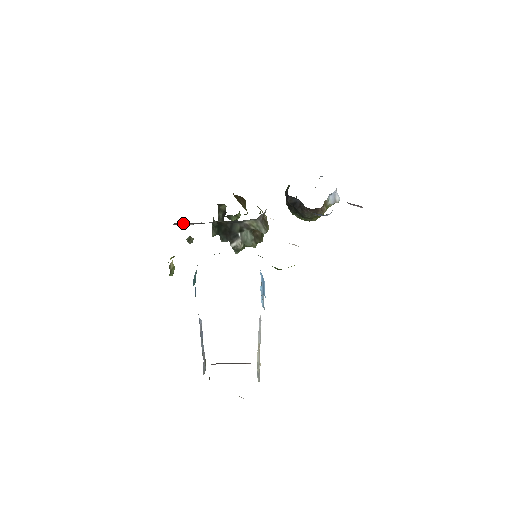
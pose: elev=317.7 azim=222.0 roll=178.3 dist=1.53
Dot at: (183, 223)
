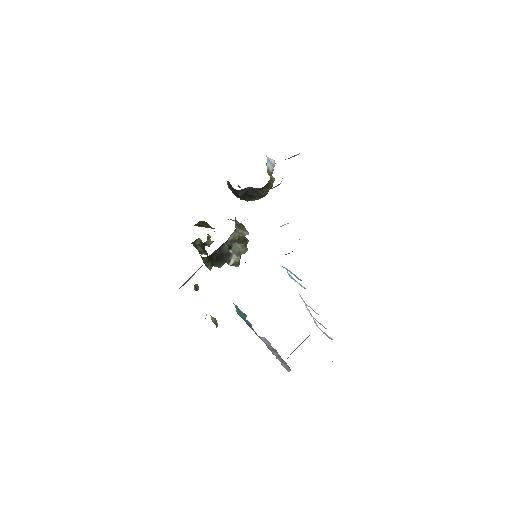
Dot at: (186, 281)
